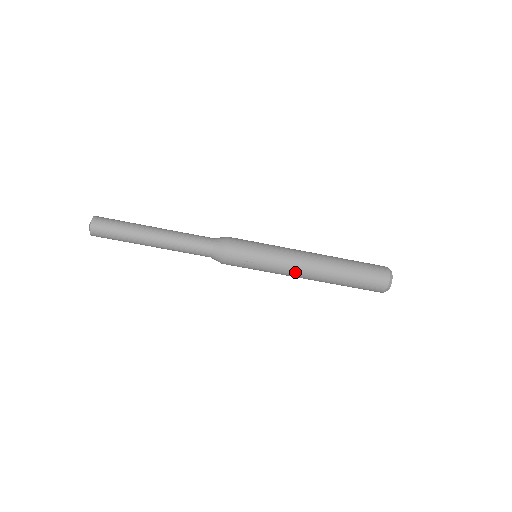
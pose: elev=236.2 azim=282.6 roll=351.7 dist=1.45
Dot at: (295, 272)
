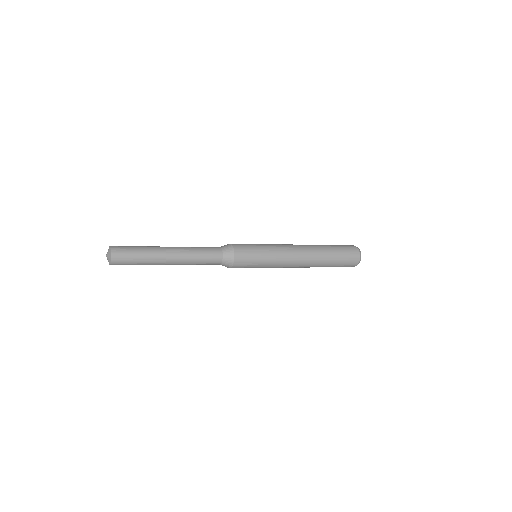
Dot at: occluded
